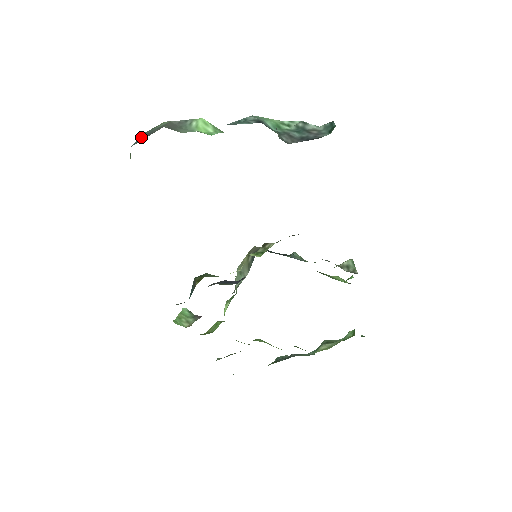
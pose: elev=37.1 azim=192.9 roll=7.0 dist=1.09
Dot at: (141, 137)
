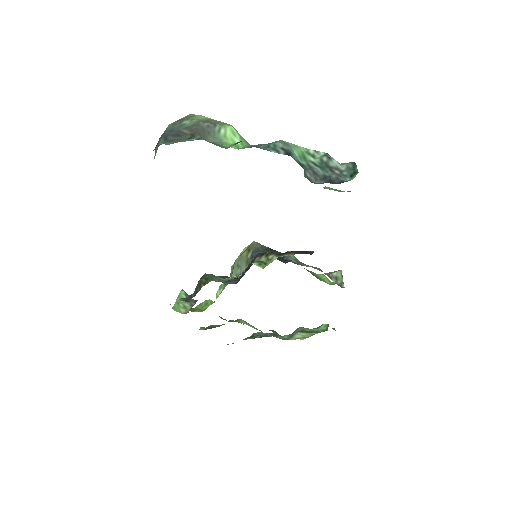
Dot at: (168, 132)
